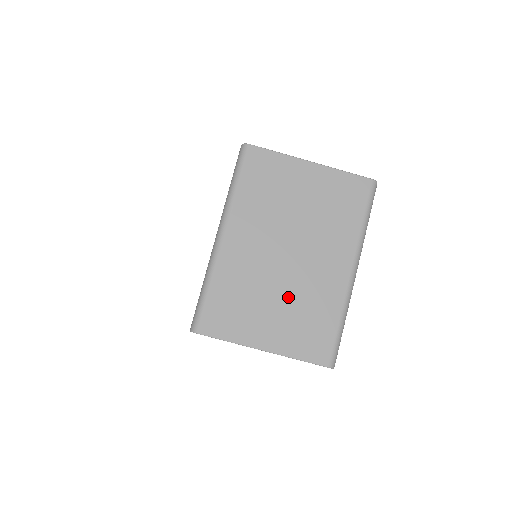
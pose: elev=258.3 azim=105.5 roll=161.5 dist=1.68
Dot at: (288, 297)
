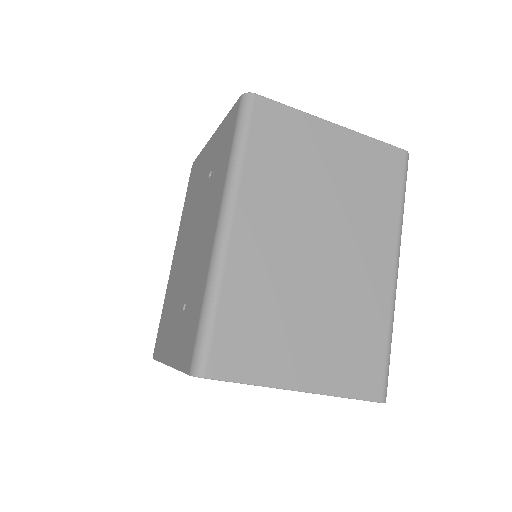
Dot at: (324, 310)
